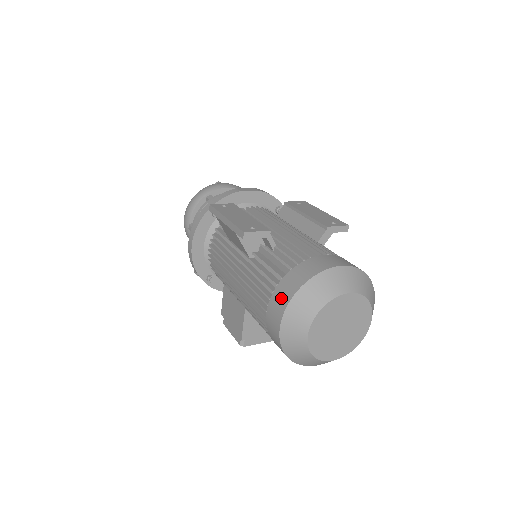
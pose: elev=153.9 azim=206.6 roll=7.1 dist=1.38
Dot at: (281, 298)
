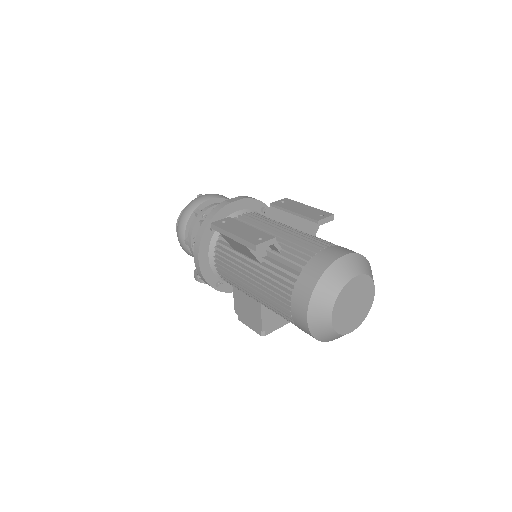
Dot at: (302, 294)
